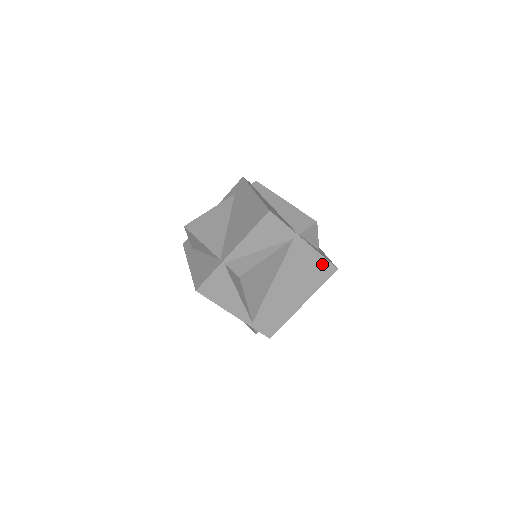
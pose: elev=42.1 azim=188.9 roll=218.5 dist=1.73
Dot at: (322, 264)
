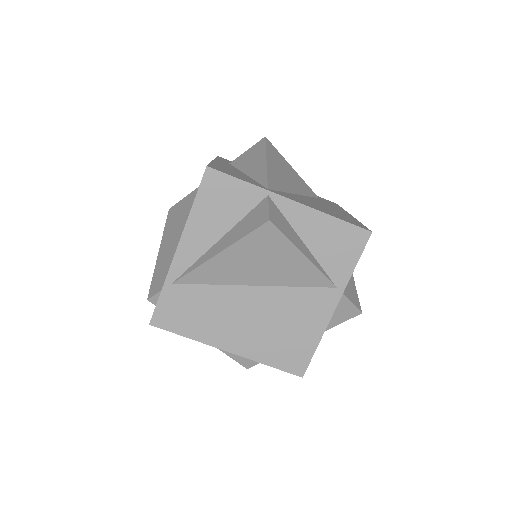
Dot at: (305, 349)
